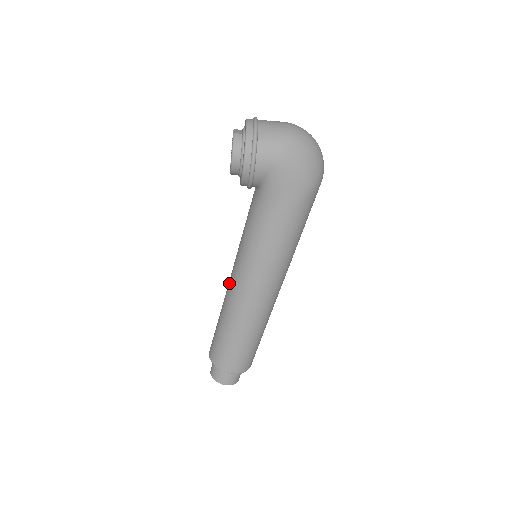
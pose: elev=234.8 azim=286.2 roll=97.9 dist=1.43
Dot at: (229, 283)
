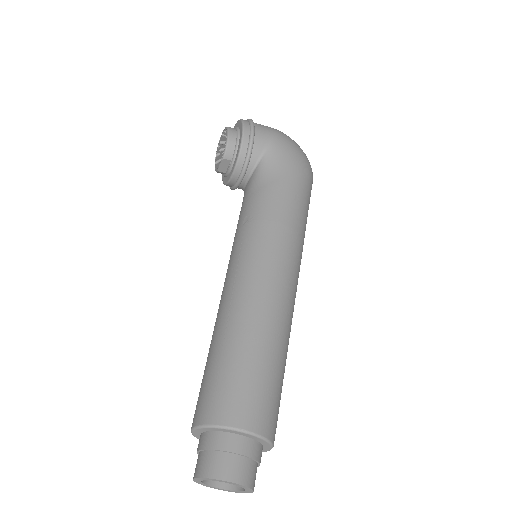
Dot at: (225, 285)
